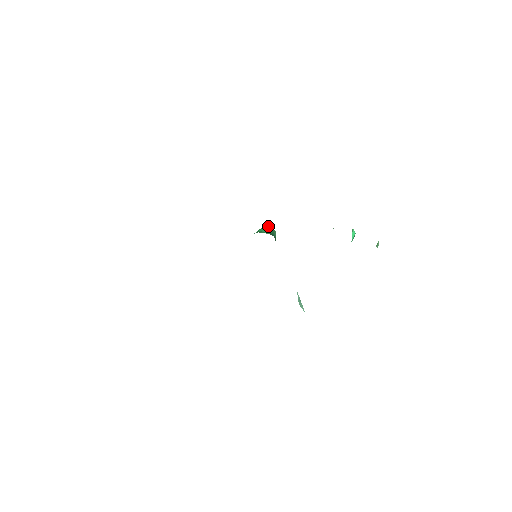
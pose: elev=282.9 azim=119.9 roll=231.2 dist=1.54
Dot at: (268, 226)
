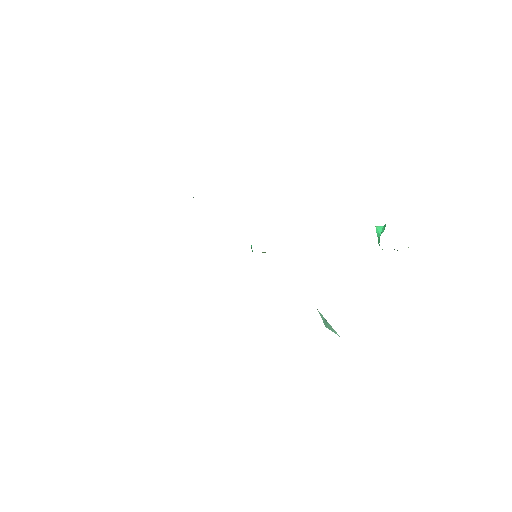
Dot at: occluded
